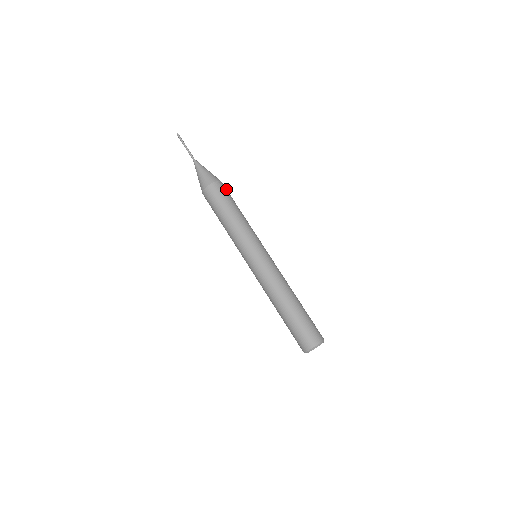
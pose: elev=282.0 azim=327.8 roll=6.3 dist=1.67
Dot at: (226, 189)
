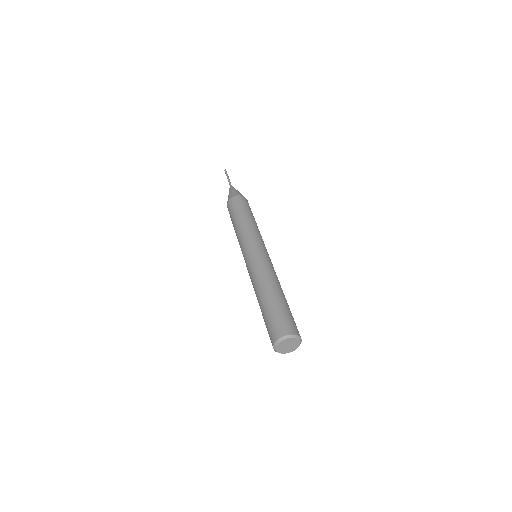
Dot at: occluded
